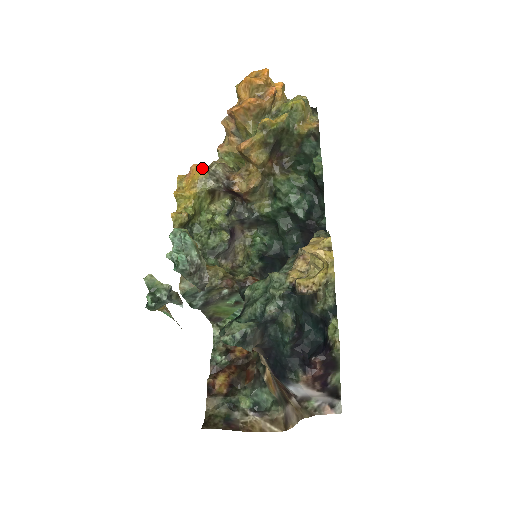
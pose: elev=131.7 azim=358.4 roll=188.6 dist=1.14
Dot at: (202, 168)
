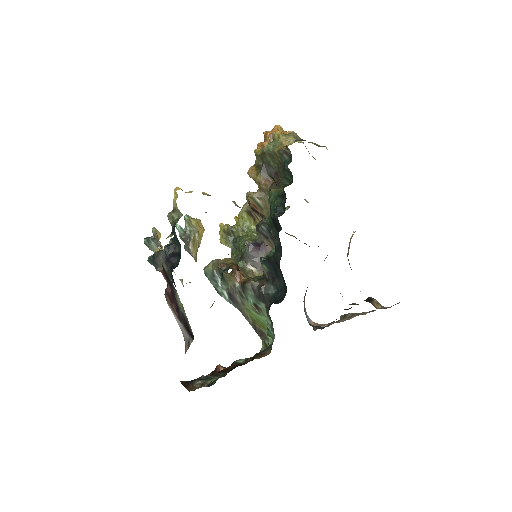
Dot at: occluded
